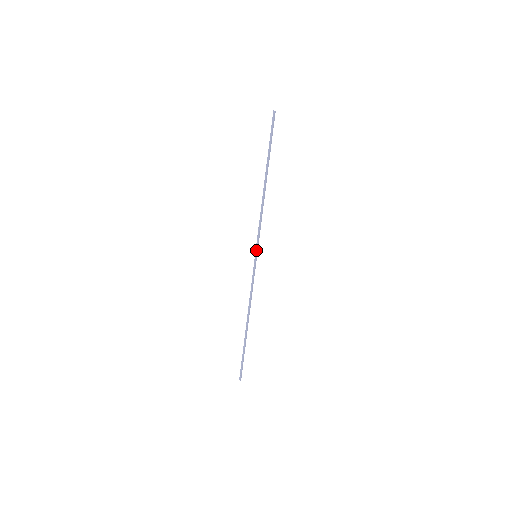
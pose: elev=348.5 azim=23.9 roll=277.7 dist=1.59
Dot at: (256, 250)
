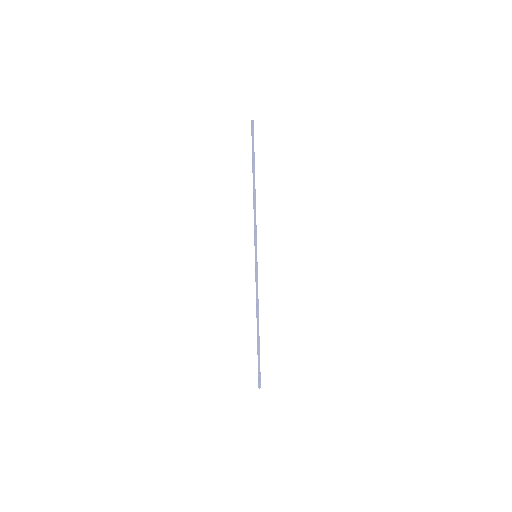
Dot at: (255, 250)
